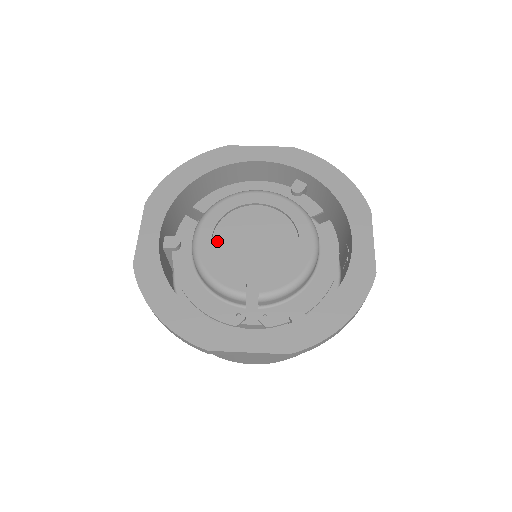
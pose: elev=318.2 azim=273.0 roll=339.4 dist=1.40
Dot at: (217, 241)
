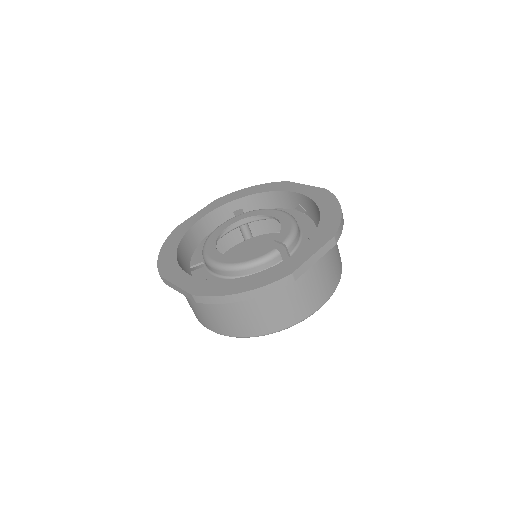
Dot at: occluded
